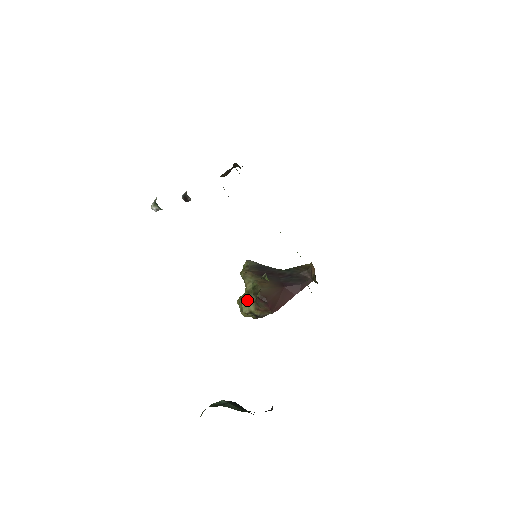
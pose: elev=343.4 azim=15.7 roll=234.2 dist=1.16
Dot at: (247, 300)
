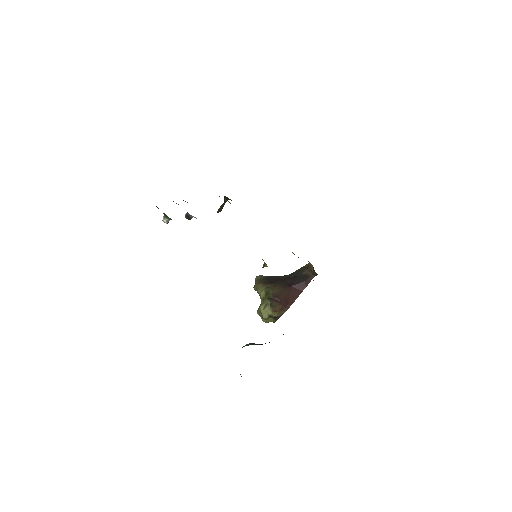
Dot at: (264, 306)
